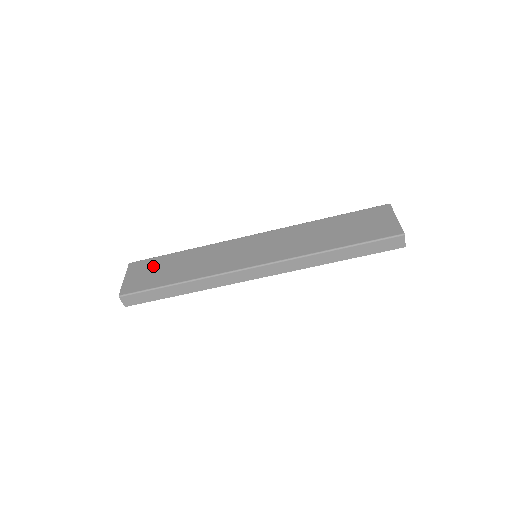
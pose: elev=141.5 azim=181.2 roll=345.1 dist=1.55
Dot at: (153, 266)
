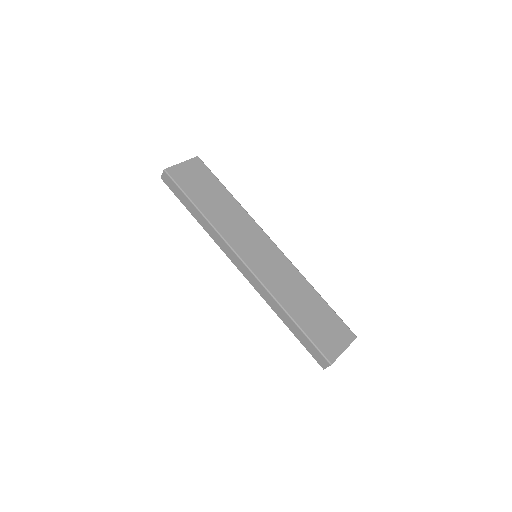
Dot at: (205, 178)
